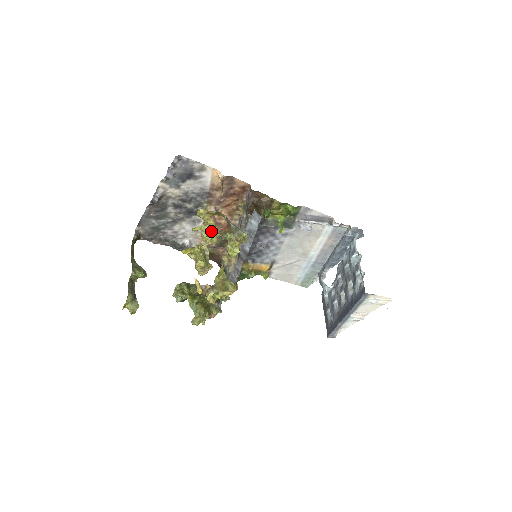
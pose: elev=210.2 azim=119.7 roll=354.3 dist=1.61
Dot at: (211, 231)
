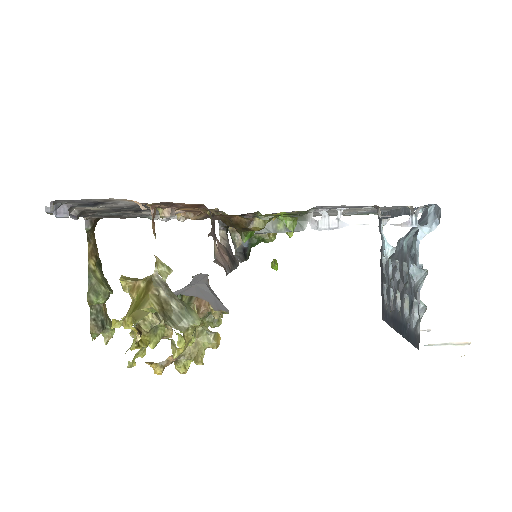
Dot at: occluded
